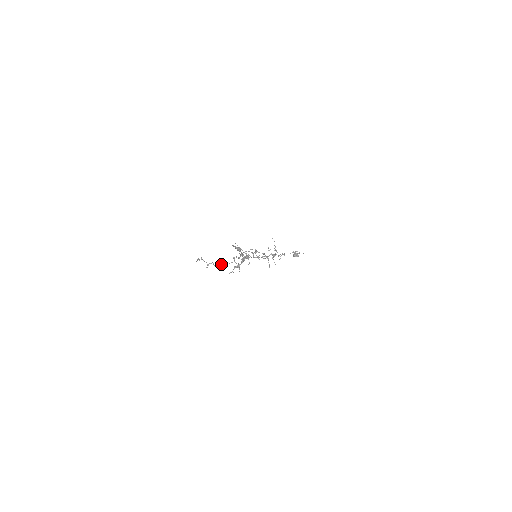
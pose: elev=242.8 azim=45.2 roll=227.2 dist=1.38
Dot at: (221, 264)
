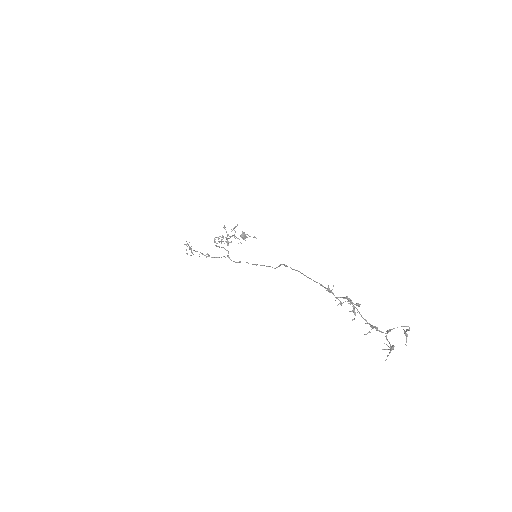
Dot at: (212, 257)
